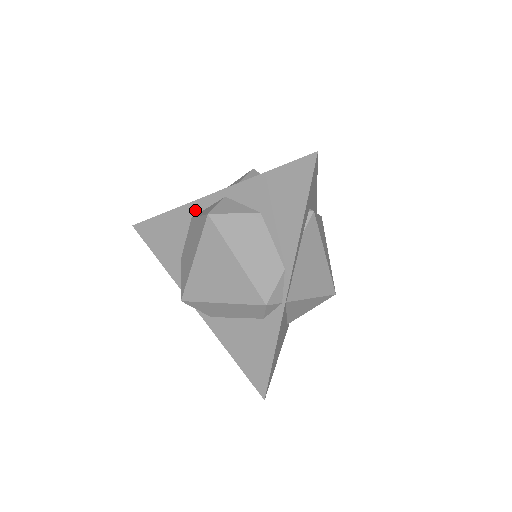
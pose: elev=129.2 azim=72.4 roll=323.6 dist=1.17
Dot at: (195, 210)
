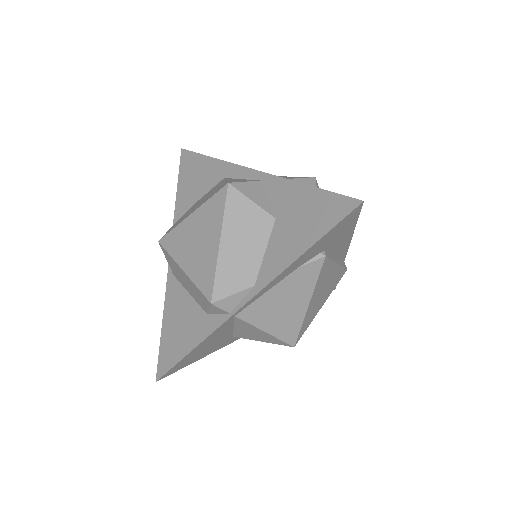
Dot at: (232, 173)
